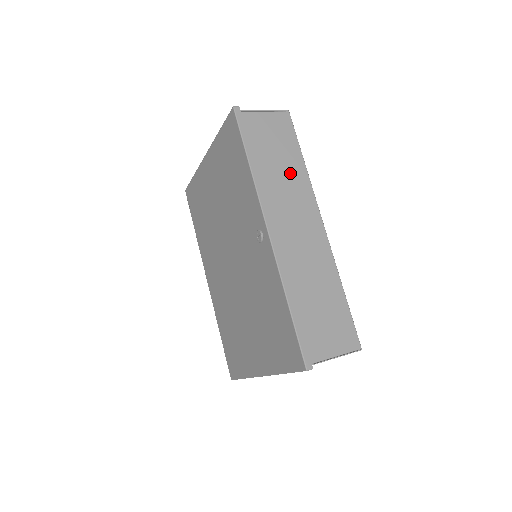
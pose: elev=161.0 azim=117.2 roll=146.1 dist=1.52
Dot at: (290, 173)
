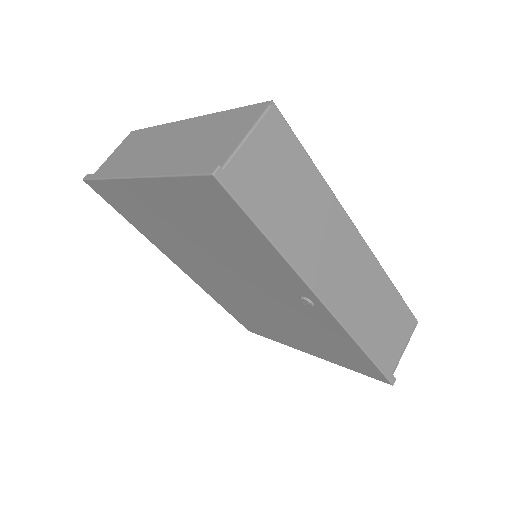
Dot at: (313, 206)
